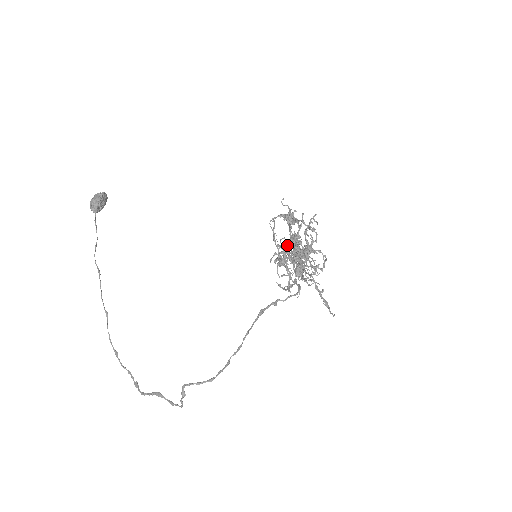
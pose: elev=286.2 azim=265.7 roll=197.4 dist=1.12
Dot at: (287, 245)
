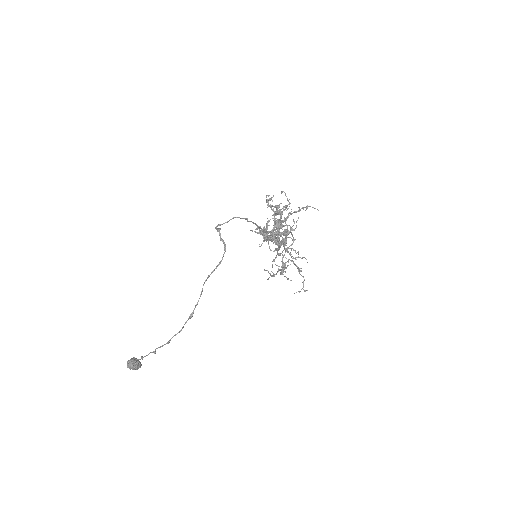
Dot at: occluded
